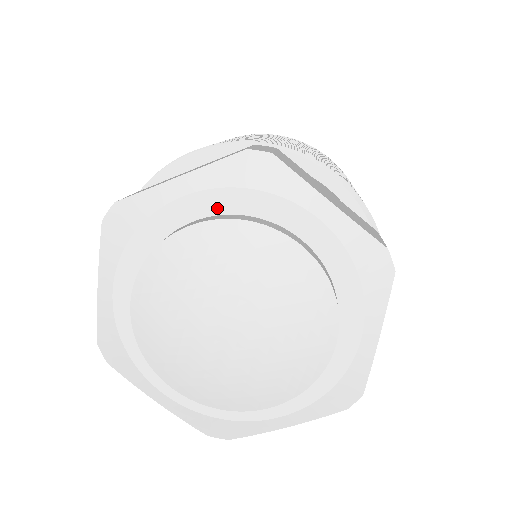
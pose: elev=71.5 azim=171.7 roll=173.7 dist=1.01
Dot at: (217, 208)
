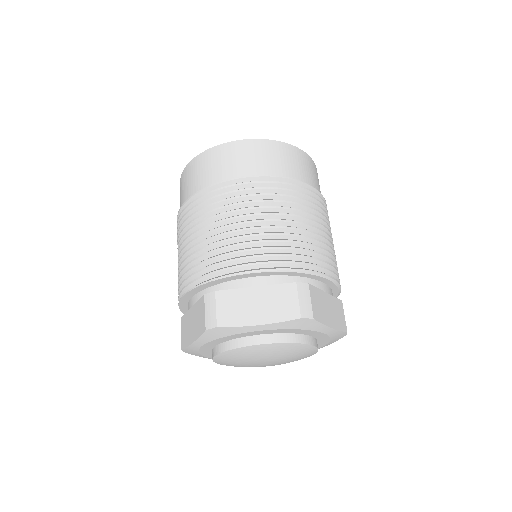
Dot at: (276, 332)
